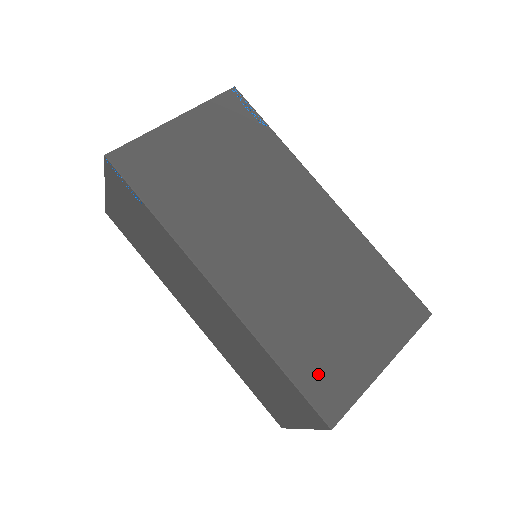
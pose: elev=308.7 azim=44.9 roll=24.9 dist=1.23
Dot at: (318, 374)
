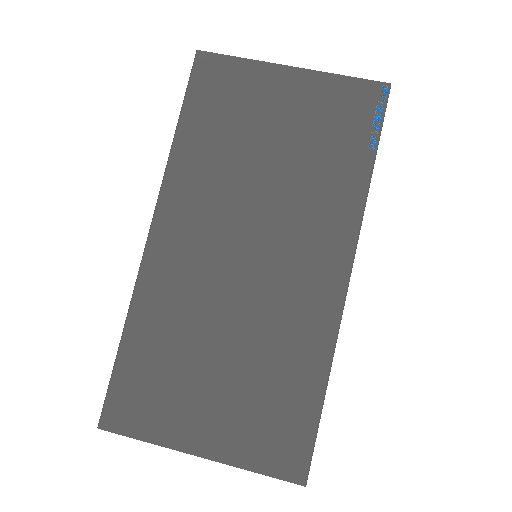
Dot at: (139, 382)
